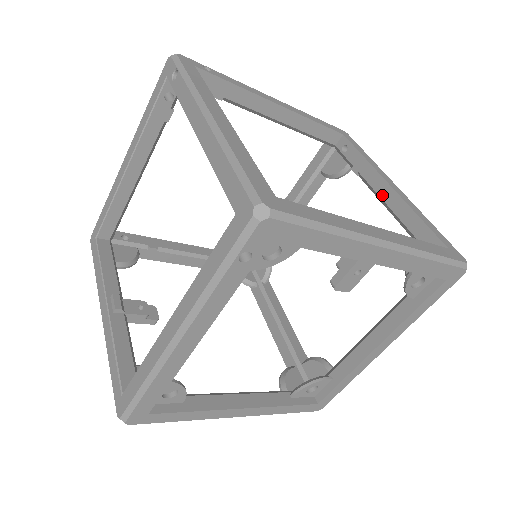
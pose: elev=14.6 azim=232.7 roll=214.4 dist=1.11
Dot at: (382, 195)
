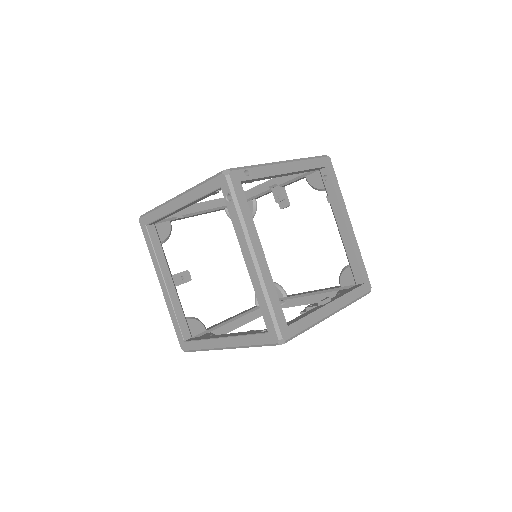
Dot at: (340, 229)
